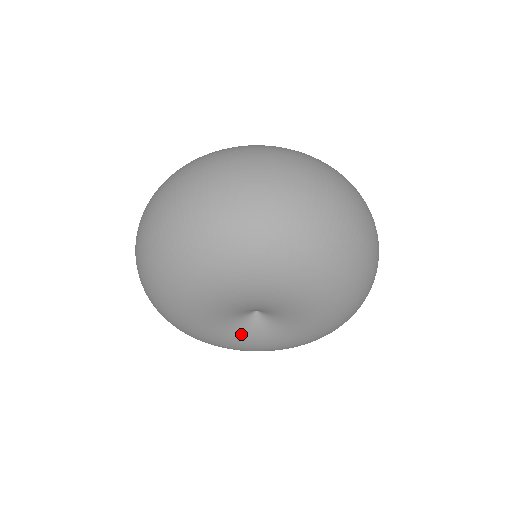
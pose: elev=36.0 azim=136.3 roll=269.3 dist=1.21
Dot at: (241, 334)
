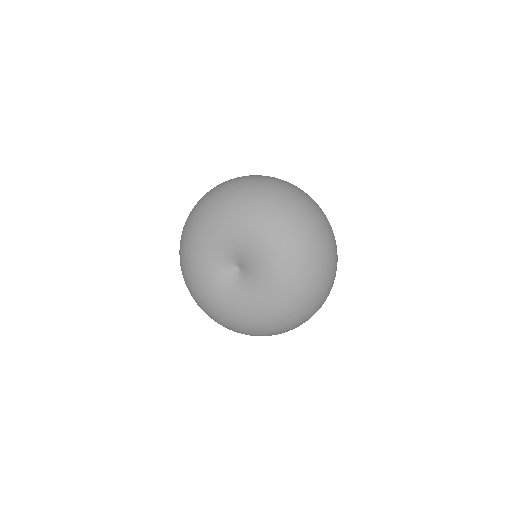
Dot at: (223, 284)
